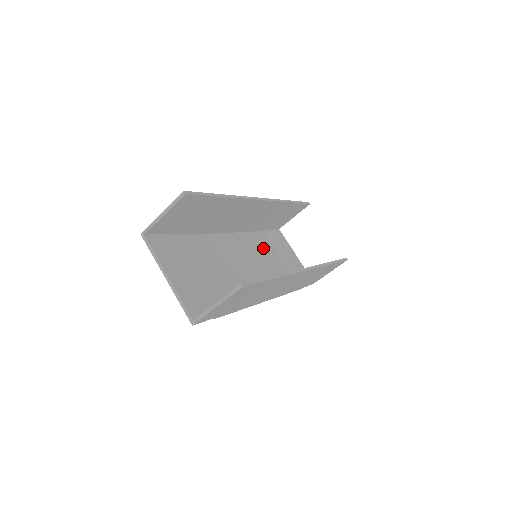
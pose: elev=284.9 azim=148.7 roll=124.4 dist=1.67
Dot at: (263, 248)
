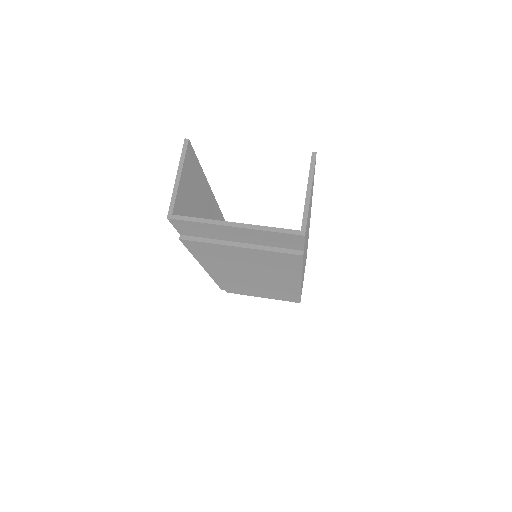
Dot at: occluded
